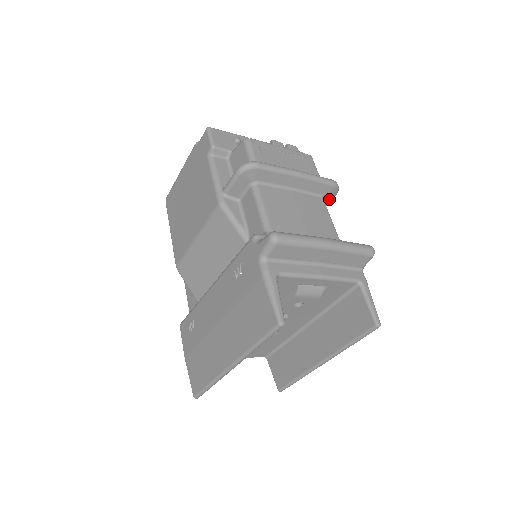
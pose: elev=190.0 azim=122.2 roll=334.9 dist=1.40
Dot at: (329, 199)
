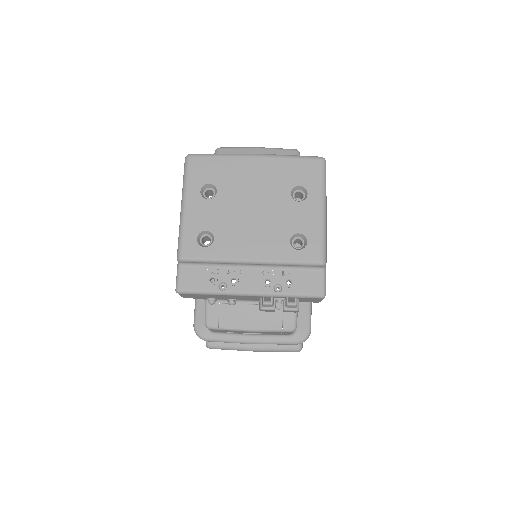
Dot at: occluded
